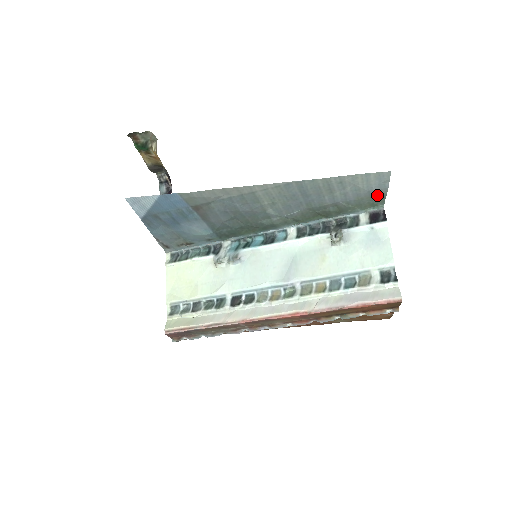
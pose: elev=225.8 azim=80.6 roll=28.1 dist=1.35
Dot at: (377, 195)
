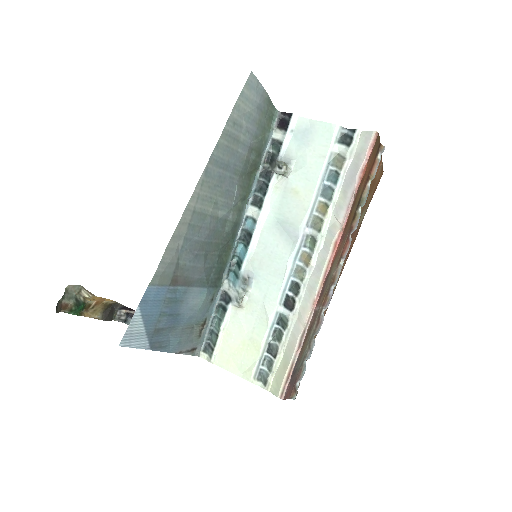
Dot at: (264, 105)
